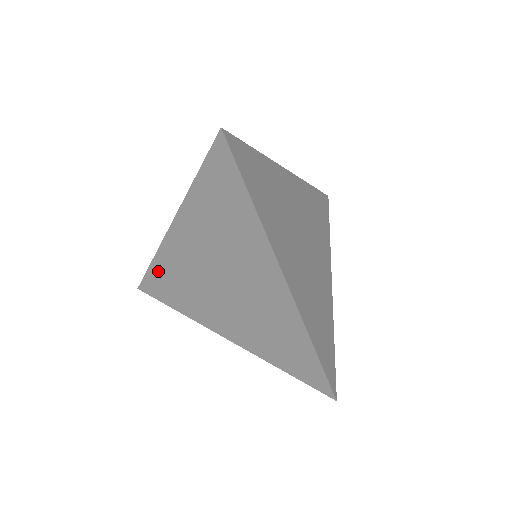
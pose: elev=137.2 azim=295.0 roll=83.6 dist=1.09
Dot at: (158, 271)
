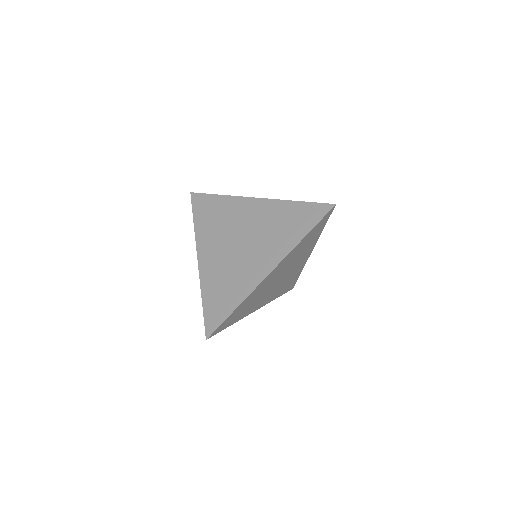
Dot at: (209, 299)
